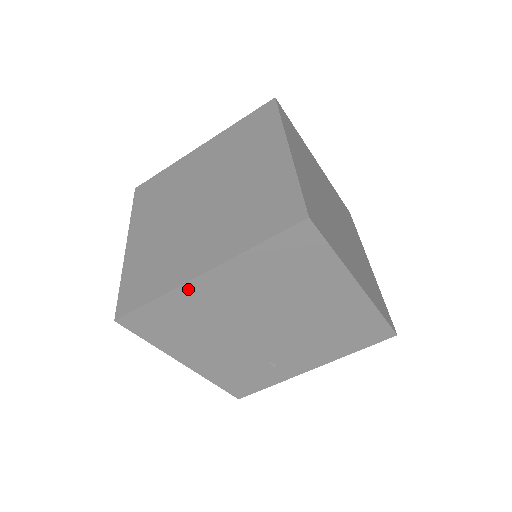
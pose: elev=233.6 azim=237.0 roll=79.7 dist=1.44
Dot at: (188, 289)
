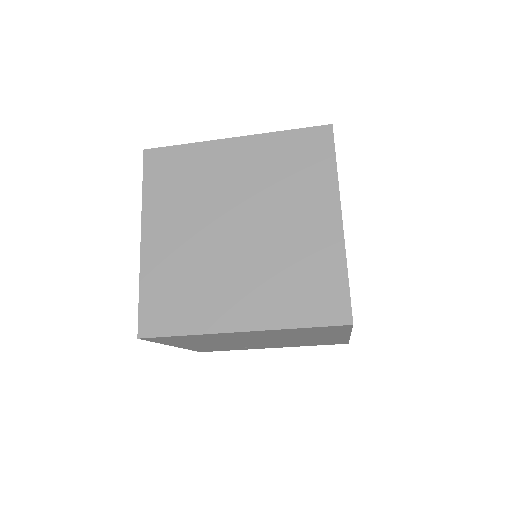
Dot at: (220, 334)
